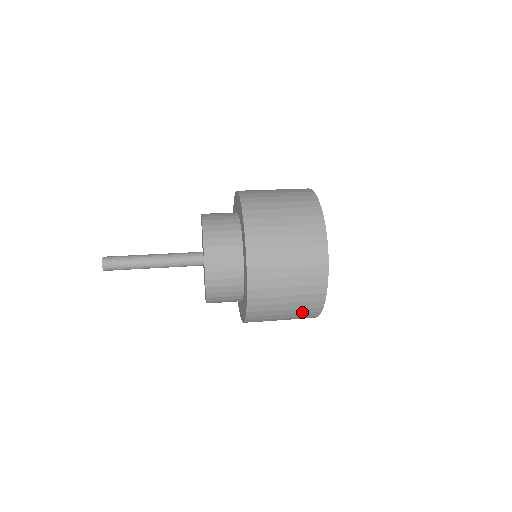
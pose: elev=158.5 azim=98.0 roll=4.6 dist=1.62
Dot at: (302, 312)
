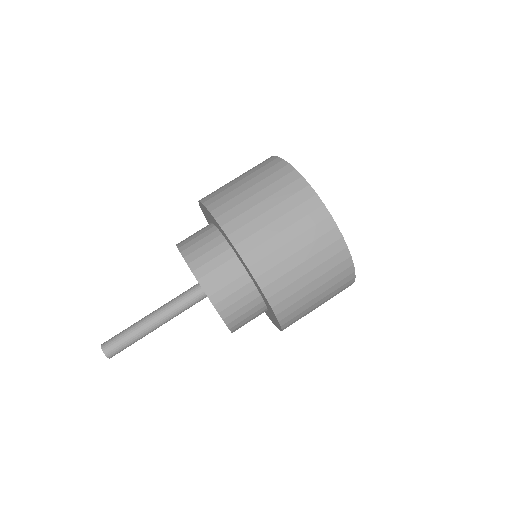
Dot at: occluded
